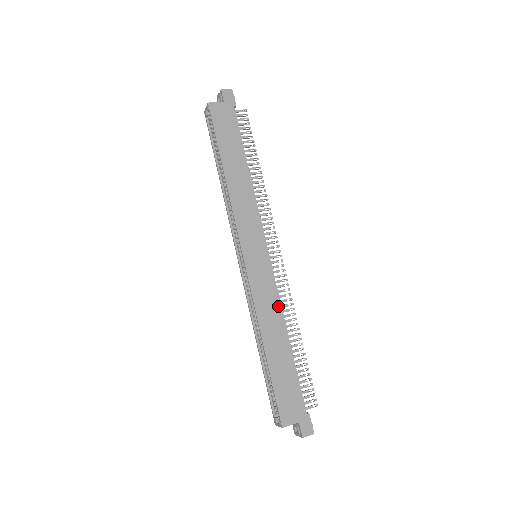
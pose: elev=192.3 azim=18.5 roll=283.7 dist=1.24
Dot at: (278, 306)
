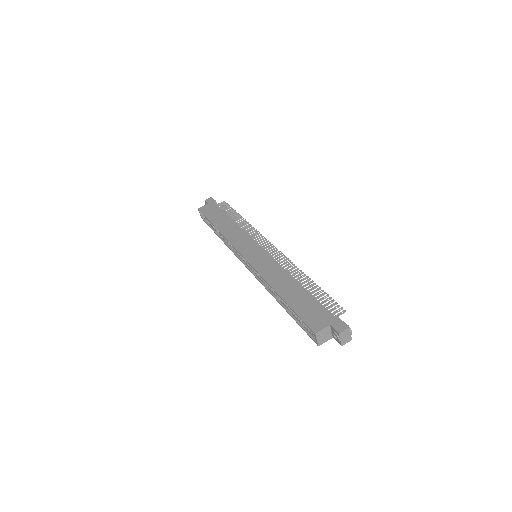
Dot at: (280, 268)
